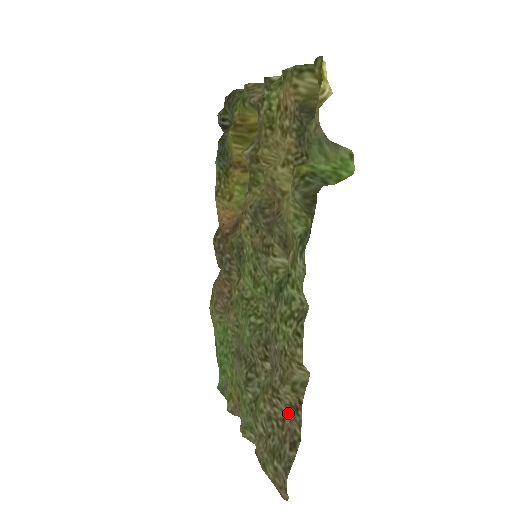
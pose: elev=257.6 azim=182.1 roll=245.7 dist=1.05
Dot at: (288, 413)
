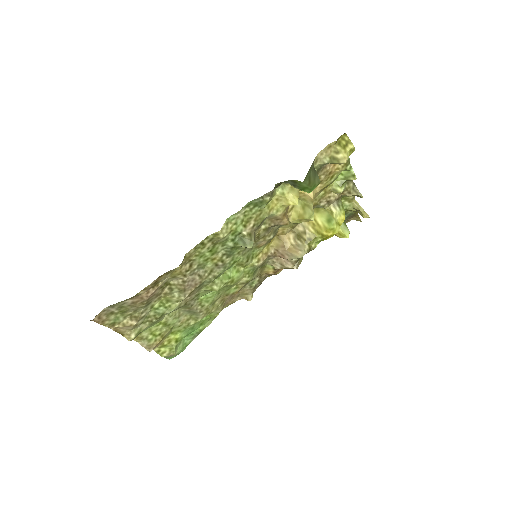
Dot at: (153, 293)
